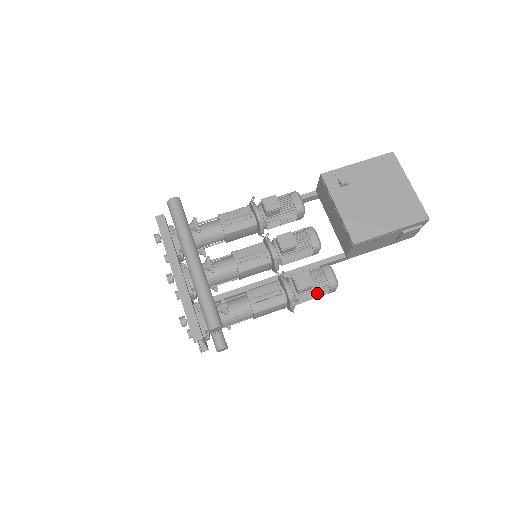
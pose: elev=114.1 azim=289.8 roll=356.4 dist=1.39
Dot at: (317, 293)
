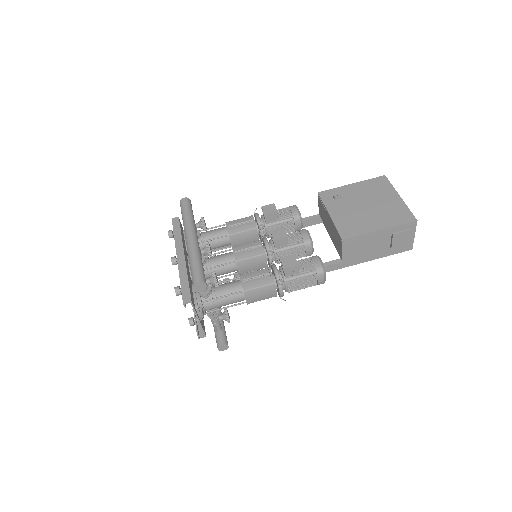
Dot at: (305, 278)
